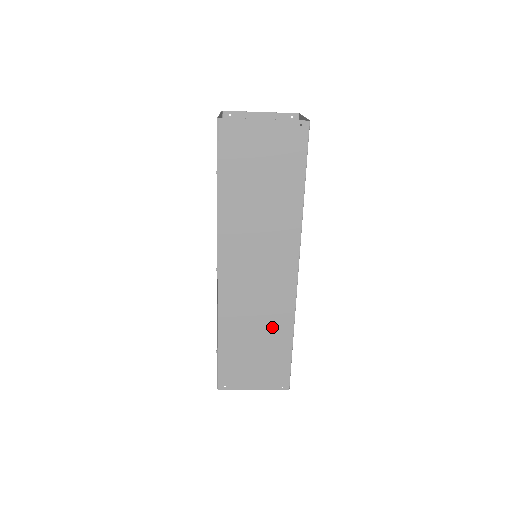
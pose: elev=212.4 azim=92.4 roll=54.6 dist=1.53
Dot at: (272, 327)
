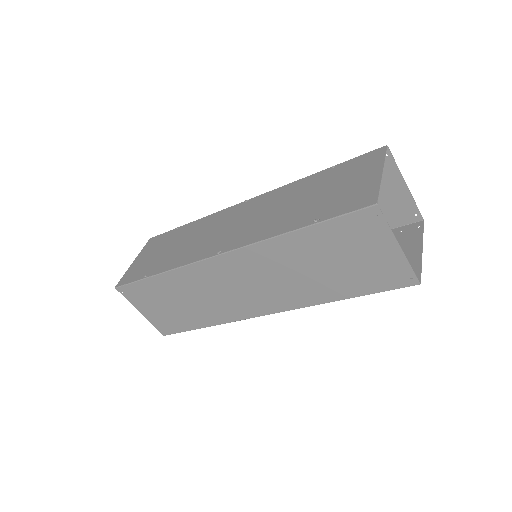
Dot at: (204, 310)
